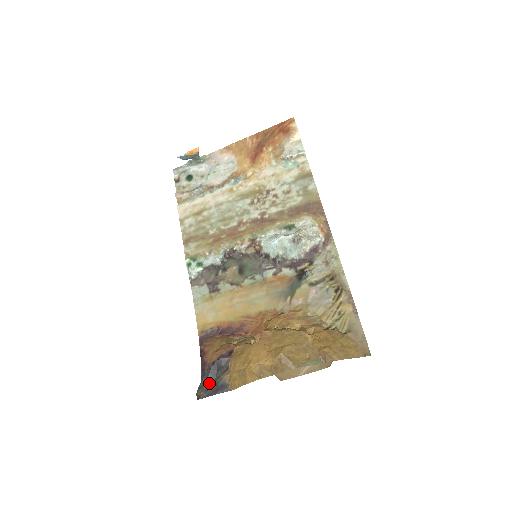
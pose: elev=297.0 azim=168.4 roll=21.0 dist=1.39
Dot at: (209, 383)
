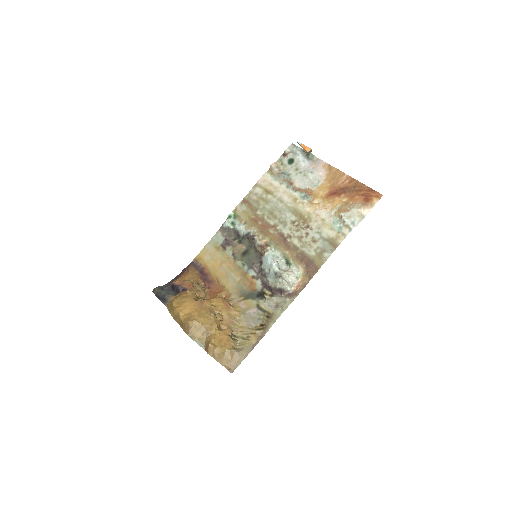
Dot at: (163, 291)
